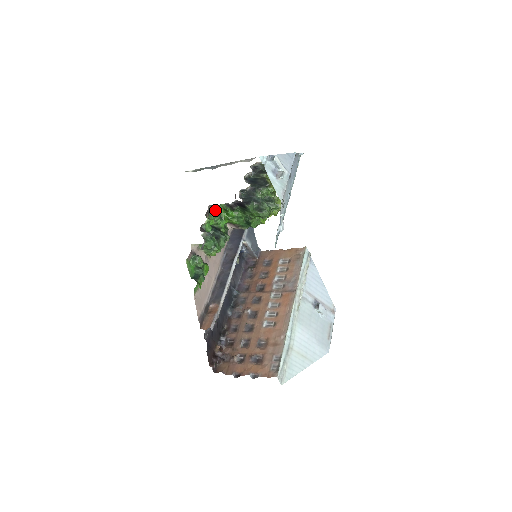
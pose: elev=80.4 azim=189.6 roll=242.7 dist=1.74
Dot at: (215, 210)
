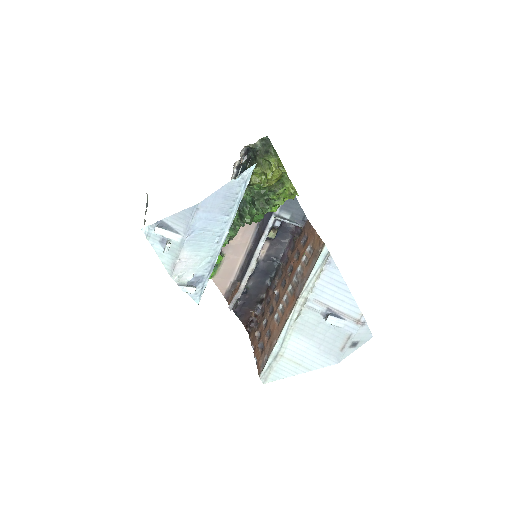
Dot at: occluded
